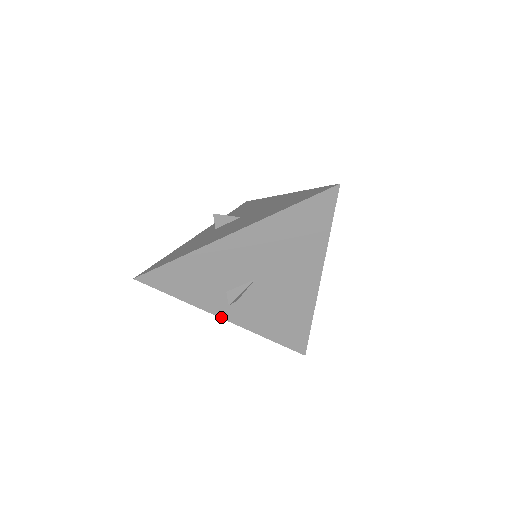
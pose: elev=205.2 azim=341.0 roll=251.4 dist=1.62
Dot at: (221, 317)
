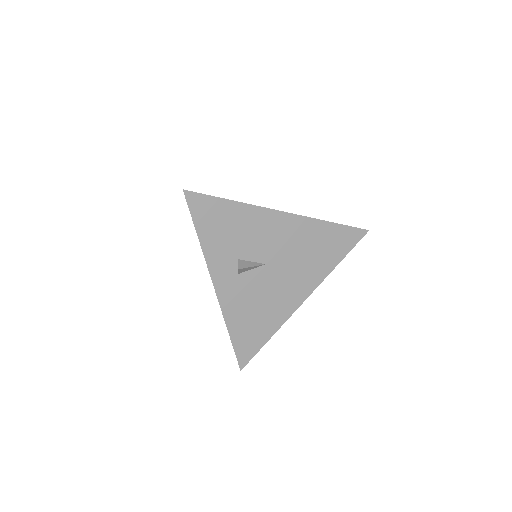
Dot at: (213, 281)
